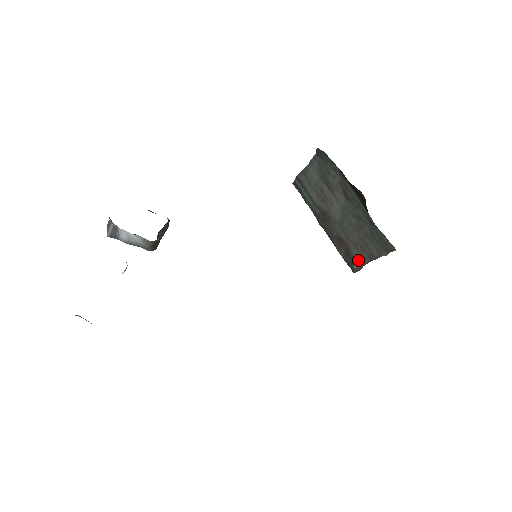
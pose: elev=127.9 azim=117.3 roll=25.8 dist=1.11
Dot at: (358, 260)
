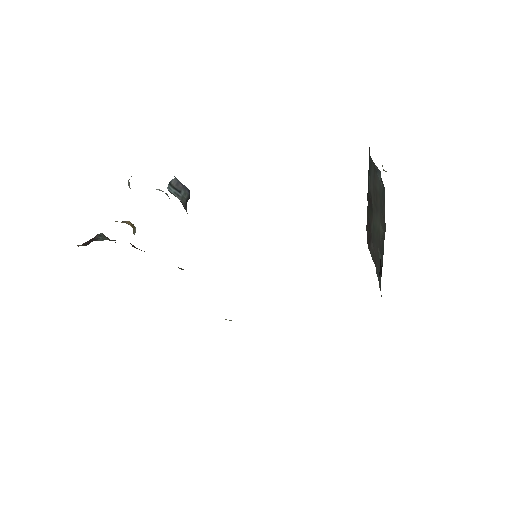
Dot at: (371, 253)
